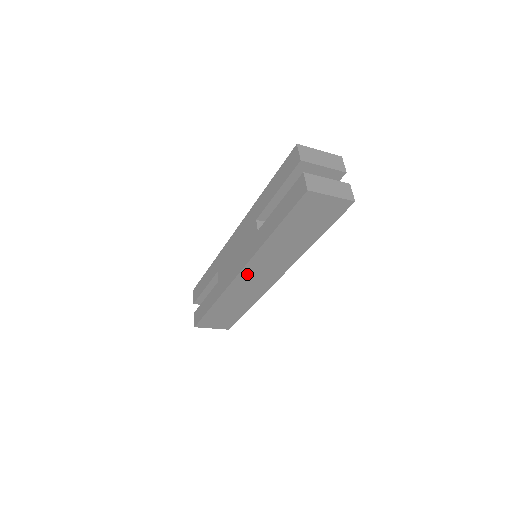
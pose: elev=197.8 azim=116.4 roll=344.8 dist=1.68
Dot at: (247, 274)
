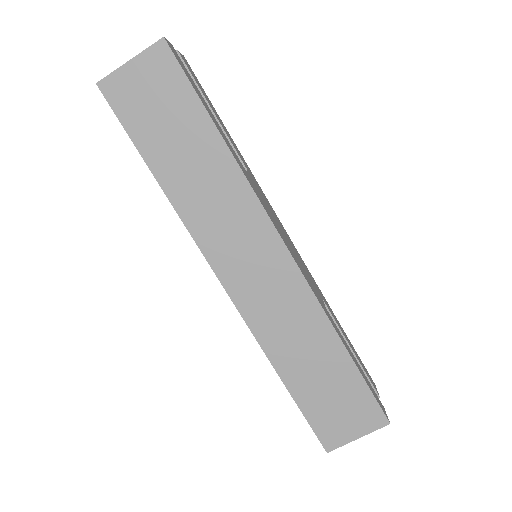
Dot at: (232, 274)
